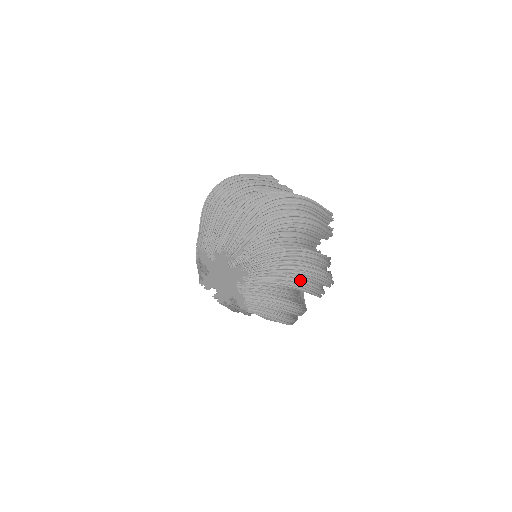
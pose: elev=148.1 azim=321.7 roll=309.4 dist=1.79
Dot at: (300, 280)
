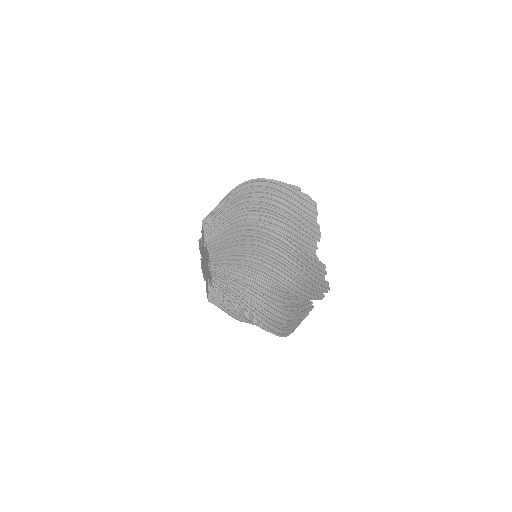
Dot at: occluded
